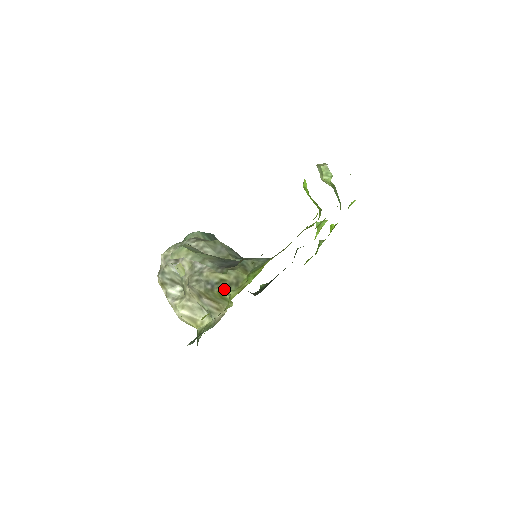
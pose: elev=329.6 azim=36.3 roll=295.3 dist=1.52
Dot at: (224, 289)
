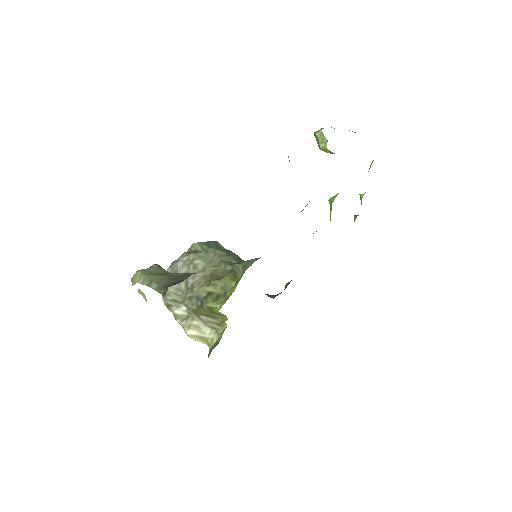
Dot at: (212, 303)
